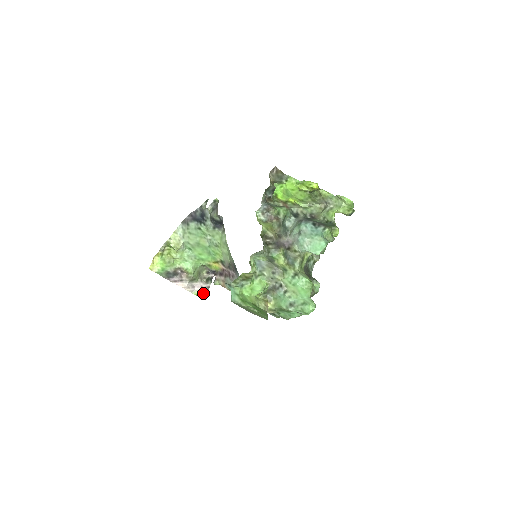
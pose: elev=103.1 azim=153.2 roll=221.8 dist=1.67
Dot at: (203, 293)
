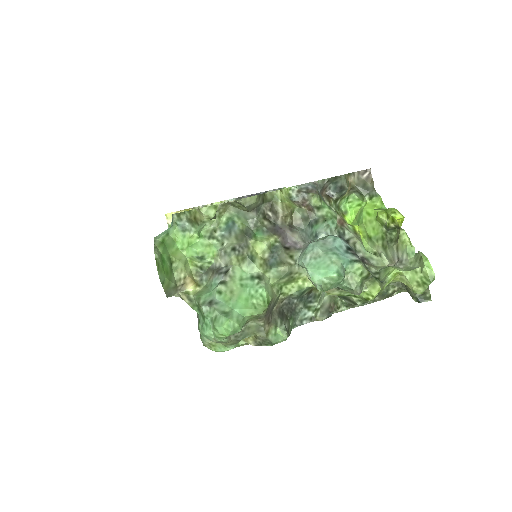
Dot at: occluded
